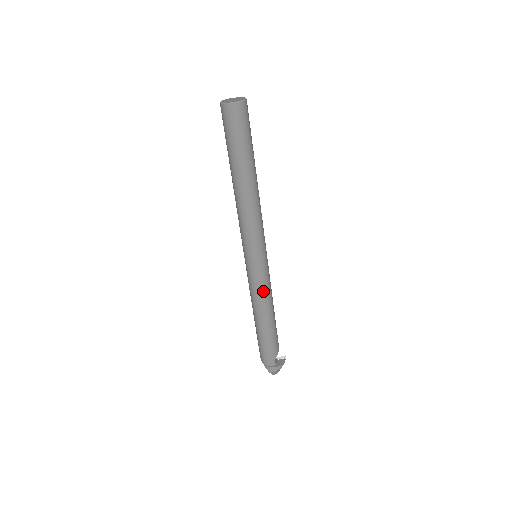
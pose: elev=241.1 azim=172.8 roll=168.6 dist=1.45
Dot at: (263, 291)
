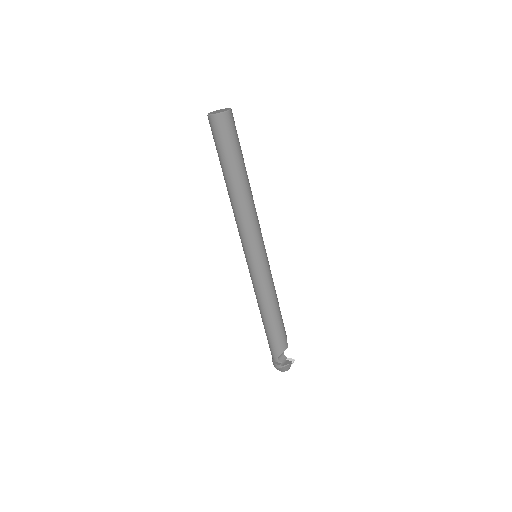
Dot at: (259, 290)
